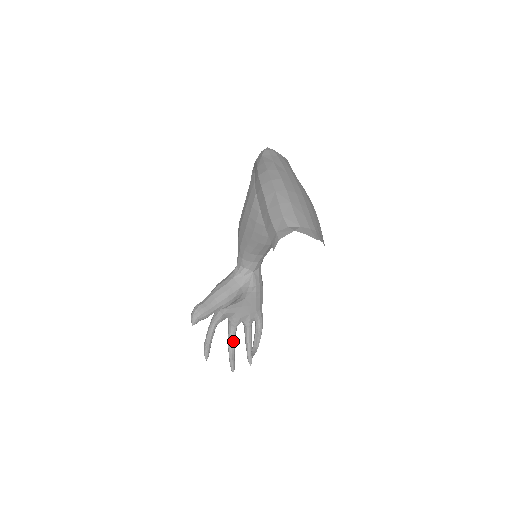
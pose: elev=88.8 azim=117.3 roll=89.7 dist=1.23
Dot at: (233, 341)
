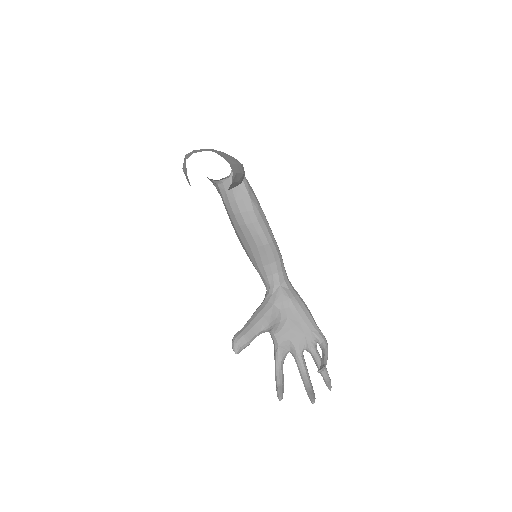
Dot at: (305, 374)
